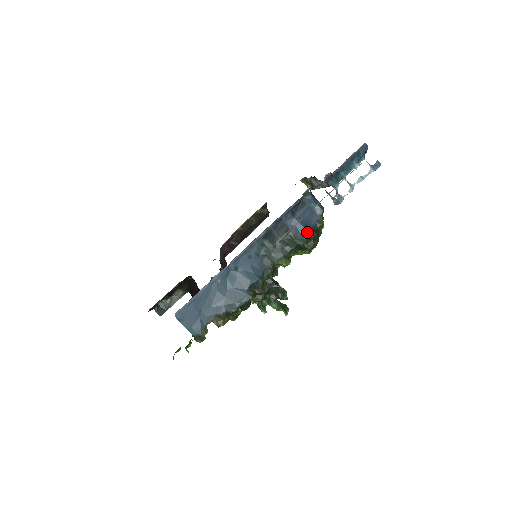
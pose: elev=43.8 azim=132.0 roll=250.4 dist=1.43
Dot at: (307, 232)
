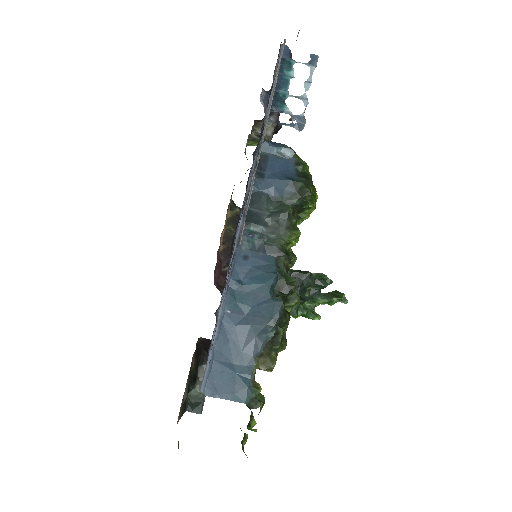
Dot at: (292, 183)
